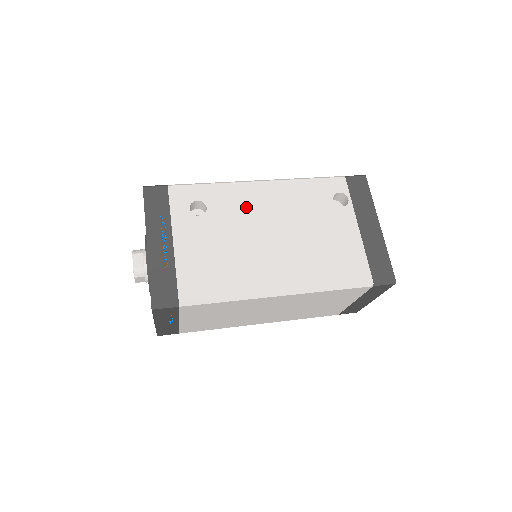
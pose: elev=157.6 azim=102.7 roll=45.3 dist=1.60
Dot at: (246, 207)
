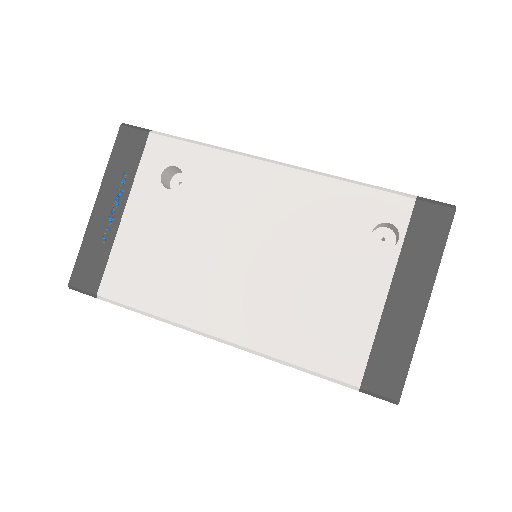
Dot at: (234, 197)
